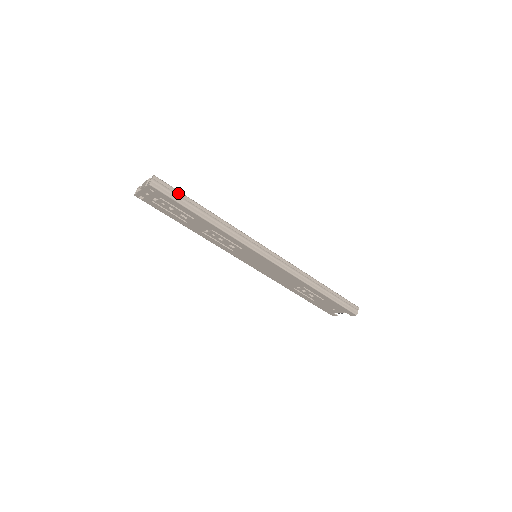
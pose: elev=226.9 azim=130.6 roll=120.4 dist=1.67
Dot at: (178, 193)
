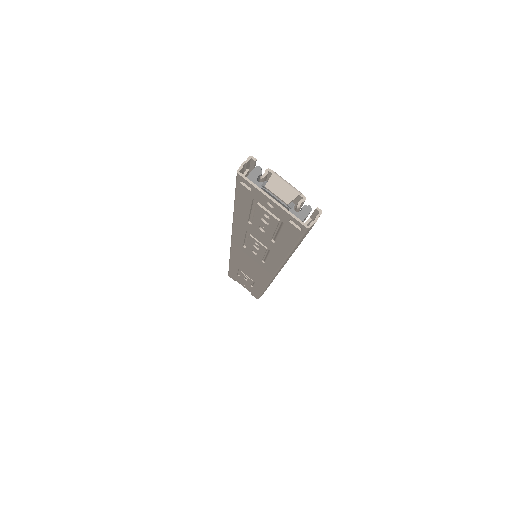
Dot at: occluded
